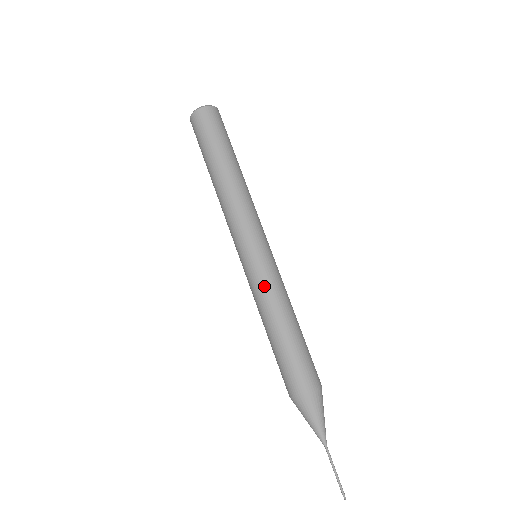
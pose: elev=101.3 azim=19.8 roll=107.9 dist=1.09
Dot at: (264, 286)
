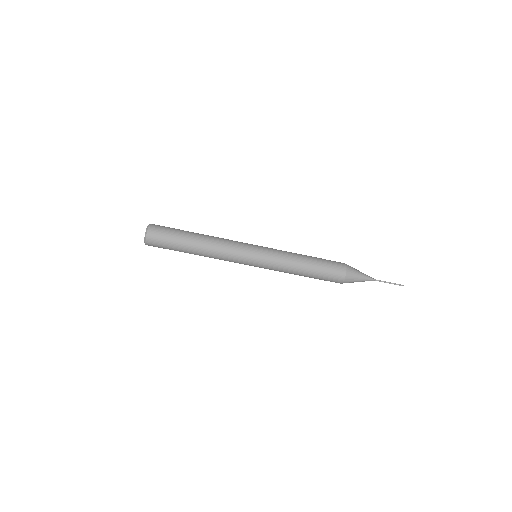
Dot at: (277, 268)
